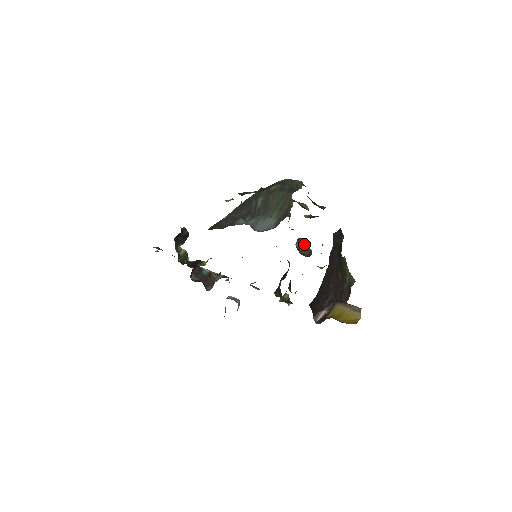
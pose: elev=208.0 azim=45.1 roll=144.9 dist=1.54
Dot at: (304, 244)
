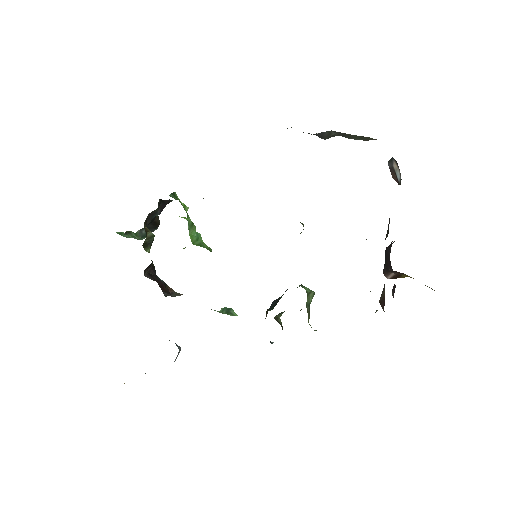
Dot at: (393, 171)
